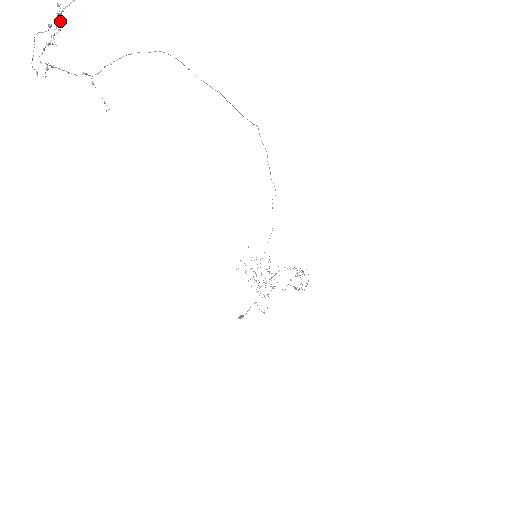
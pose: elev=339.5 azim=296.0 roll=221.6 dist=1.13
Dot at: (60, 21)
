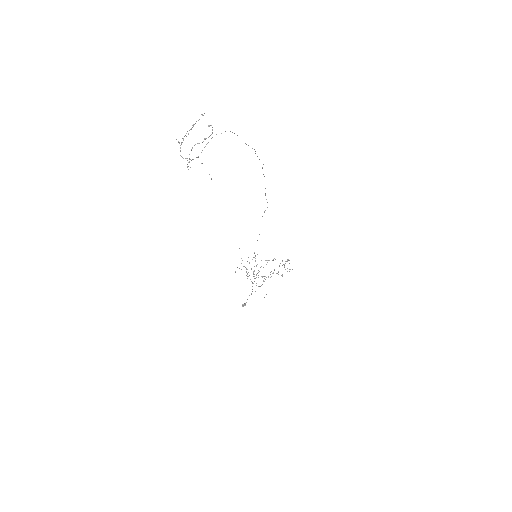
Dot at: (191, 129)
